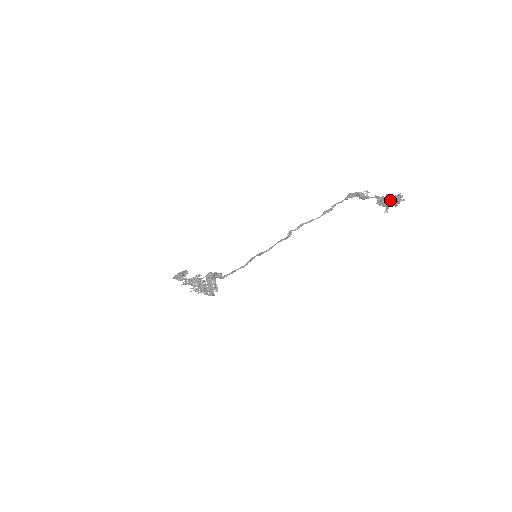
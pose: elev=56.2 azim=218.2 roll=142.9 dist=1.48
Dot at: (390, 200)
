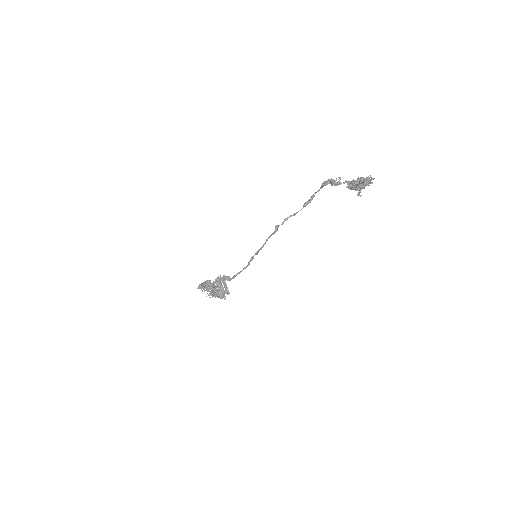
Dot at: (359, 182)
